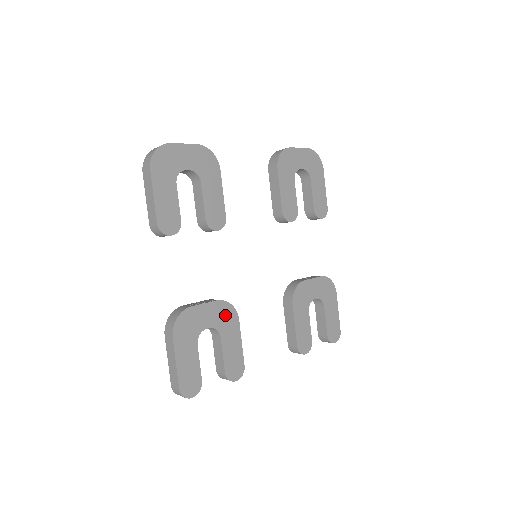
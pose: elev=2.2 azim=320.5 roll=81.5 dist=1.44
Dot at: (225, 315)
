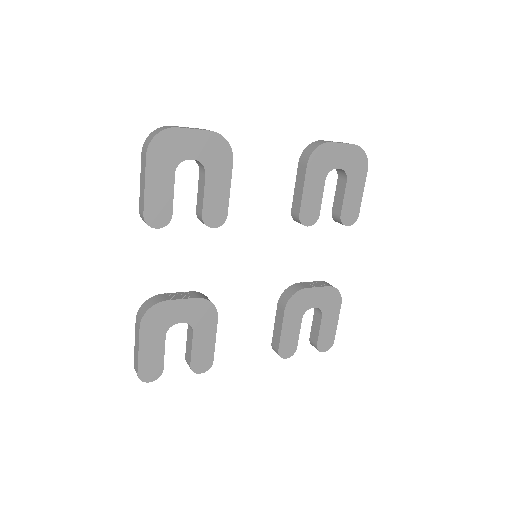
Dot at: (203, 312)
